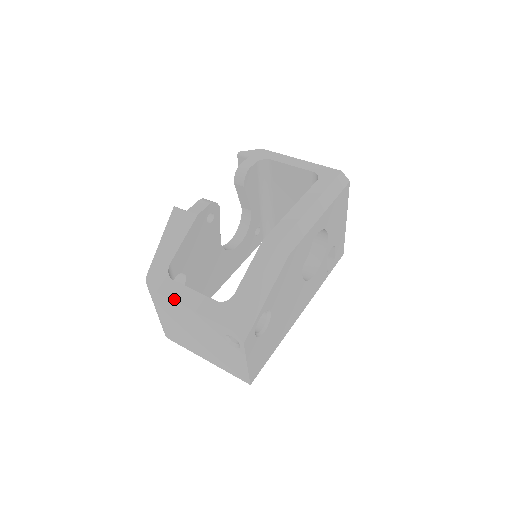
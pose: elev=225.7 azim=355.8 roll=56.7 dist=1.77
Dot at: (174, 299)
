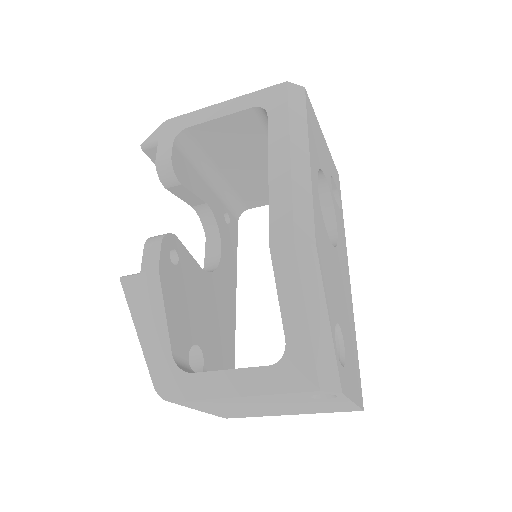
Dot at: (212, 397)
